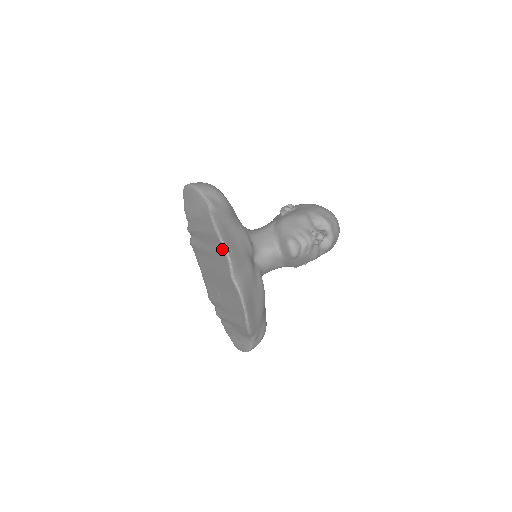
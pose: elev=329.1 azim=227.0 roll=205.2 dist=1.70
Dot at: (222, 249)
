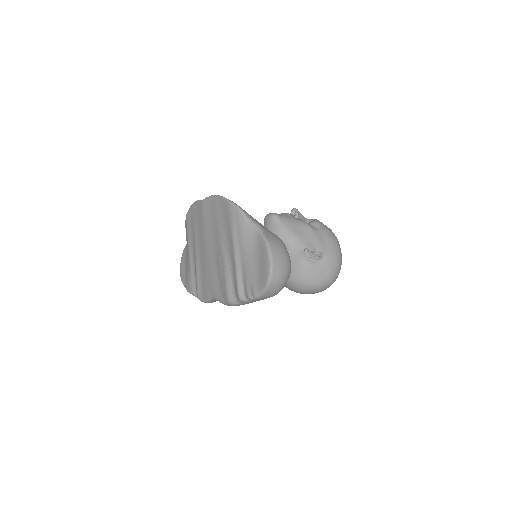
Dot at: (192, 209)
